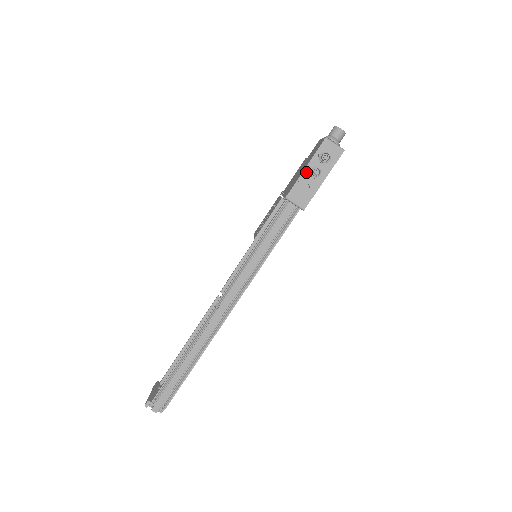
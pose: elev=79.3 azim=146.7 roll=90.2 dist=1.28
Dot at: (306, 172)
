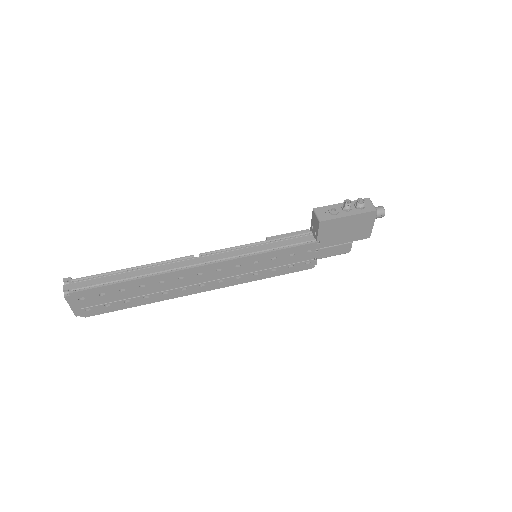
Dot at: (340, 205)
